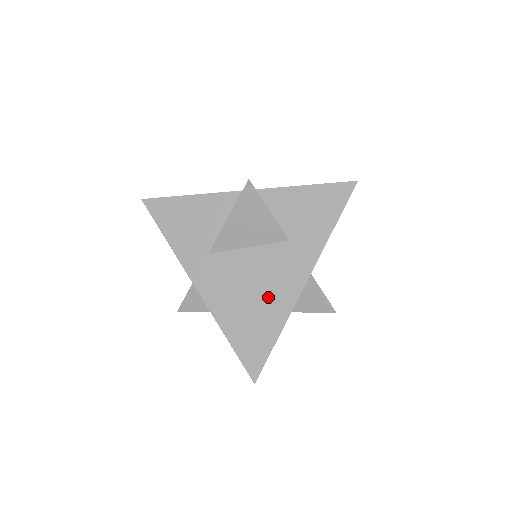
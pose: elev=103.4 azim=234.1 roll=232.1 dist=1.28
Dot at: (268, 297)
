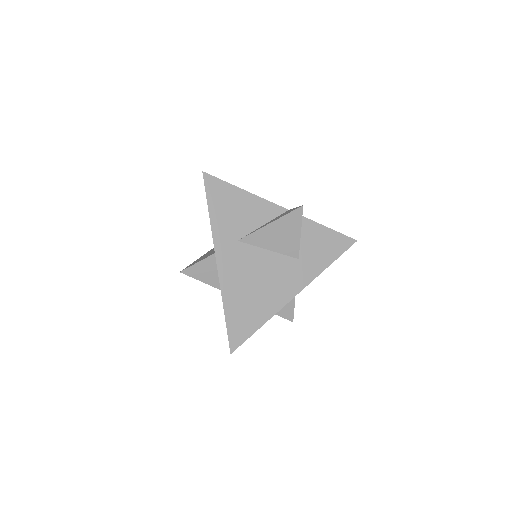
Dot at: (267, 293)
